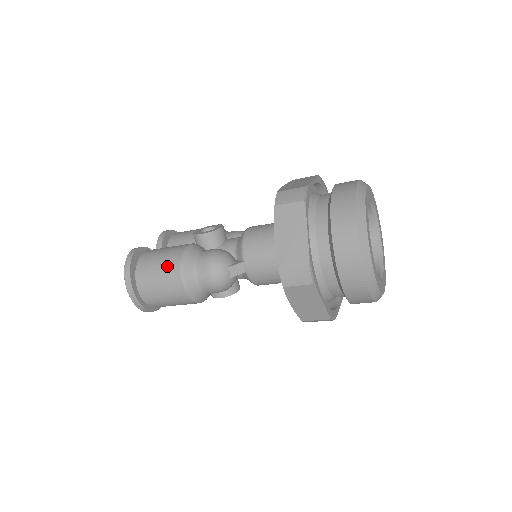
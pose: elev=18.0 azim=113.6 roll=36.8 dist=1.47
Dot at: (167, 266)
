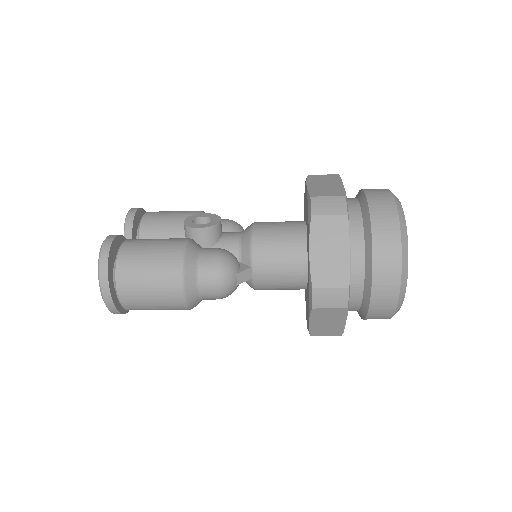
Dot at: (162, 269)
